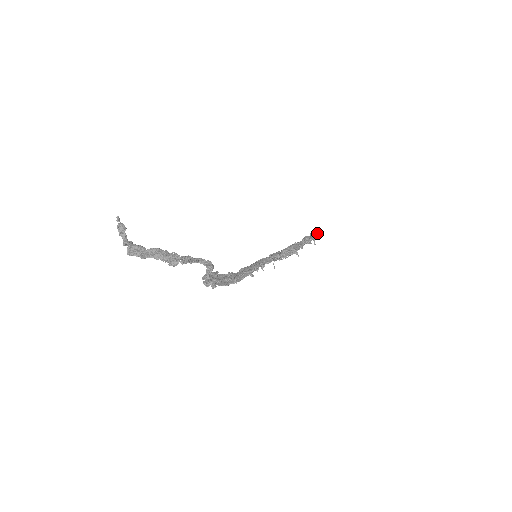
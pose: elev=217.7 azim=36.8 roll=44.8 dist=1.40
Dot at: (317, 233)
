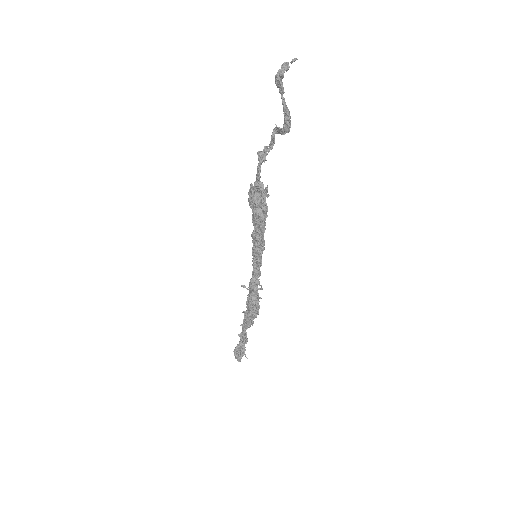
Dot at: occluded
